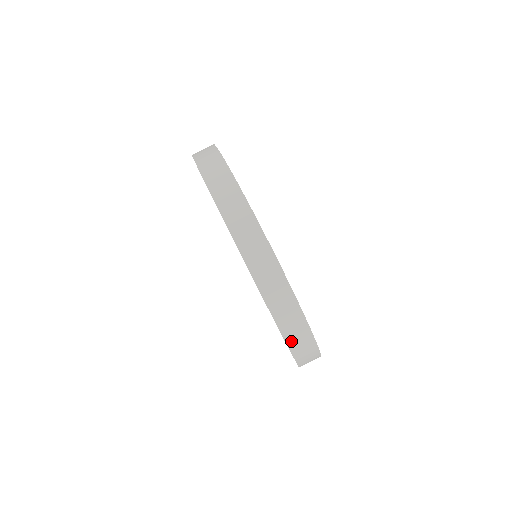
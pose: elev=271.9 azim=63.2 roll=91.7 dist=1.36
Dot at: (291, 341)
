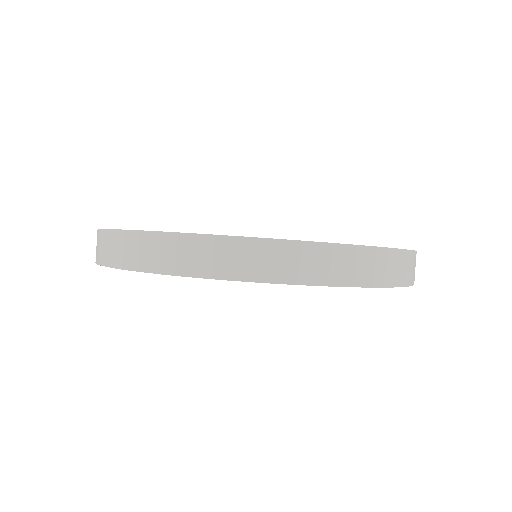
Dot at: (325, 278)
